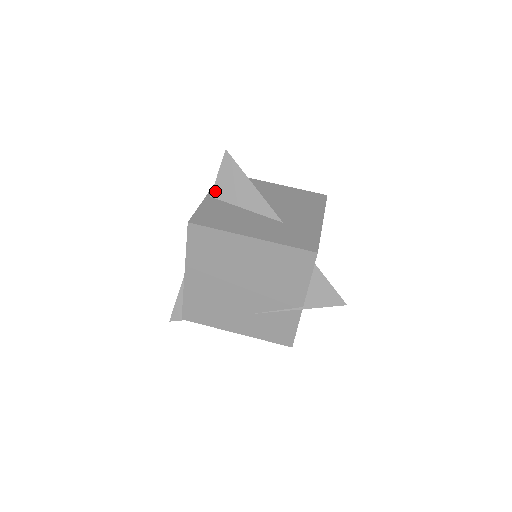
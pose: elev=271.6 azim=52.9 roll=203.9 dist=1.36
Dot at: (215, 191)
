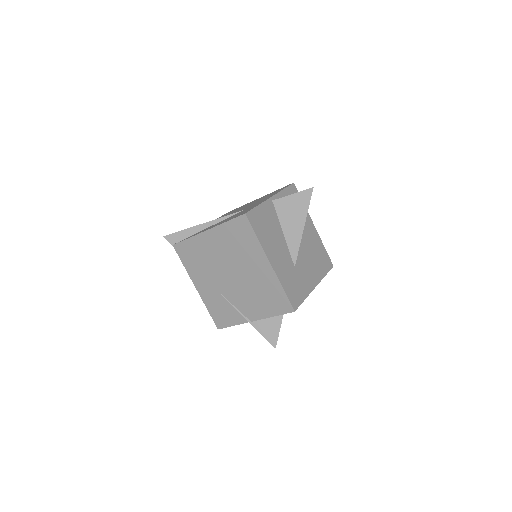
Dot at: (279, 201)
